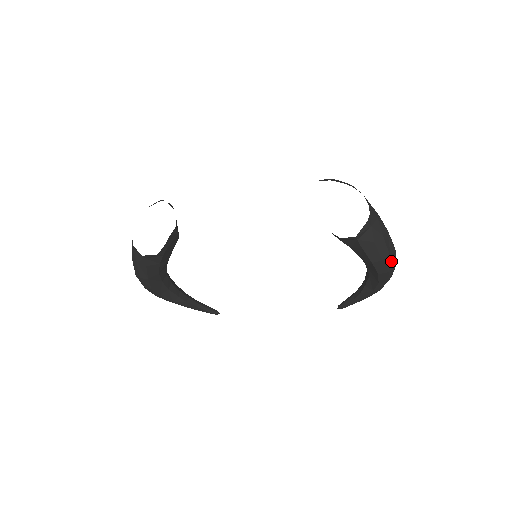
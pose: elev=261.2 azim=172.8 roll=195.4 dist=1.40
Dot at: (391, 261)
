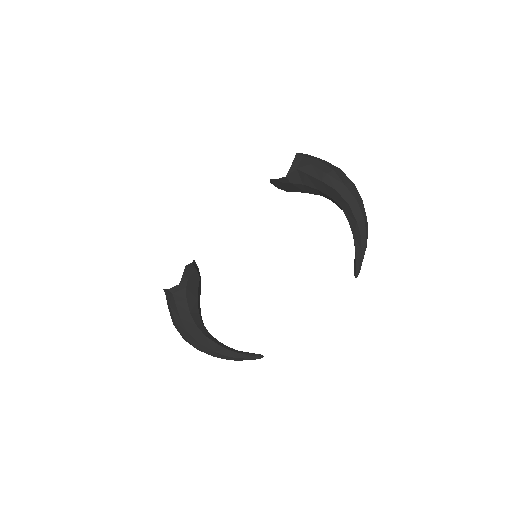
Dot at: (340, 176)
